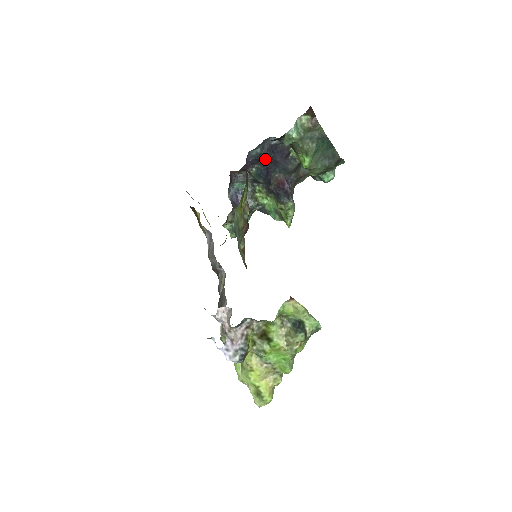
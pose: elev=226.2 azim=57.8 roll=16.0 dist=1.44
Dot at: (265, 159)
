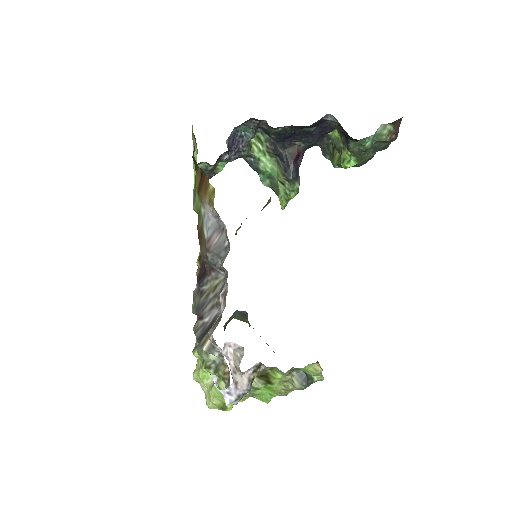
Dot at: (302, 127)
